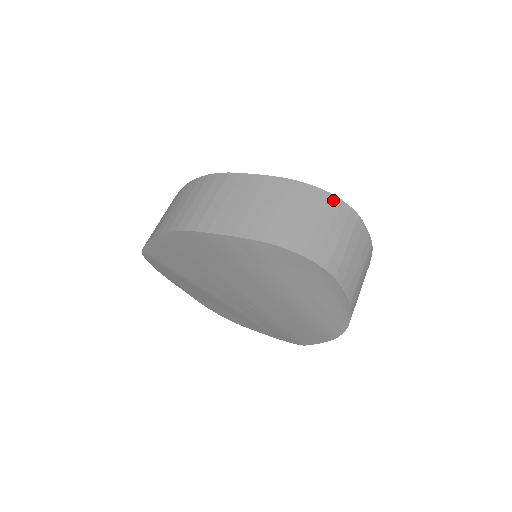
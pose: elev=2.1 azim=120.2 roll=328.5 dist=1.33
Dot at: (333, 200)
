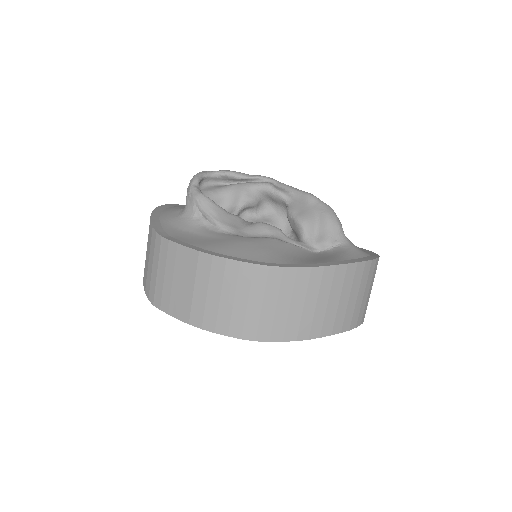
Dot at: (367, 266)
